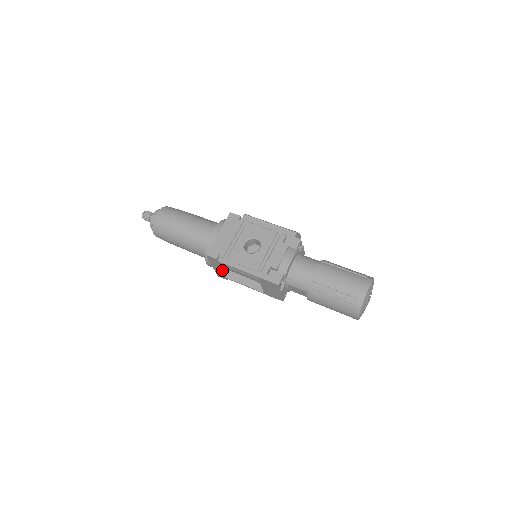
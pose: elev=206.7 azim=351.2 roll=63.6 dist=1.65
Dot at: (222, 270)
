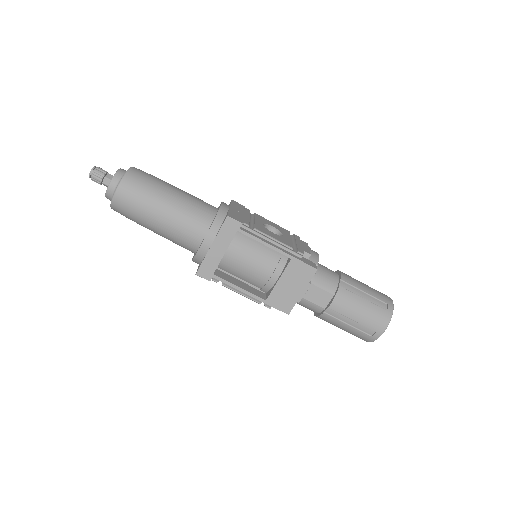
Dot at: (223, 254)
